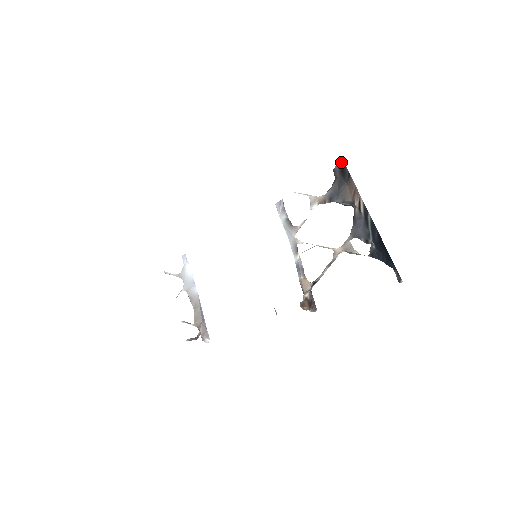
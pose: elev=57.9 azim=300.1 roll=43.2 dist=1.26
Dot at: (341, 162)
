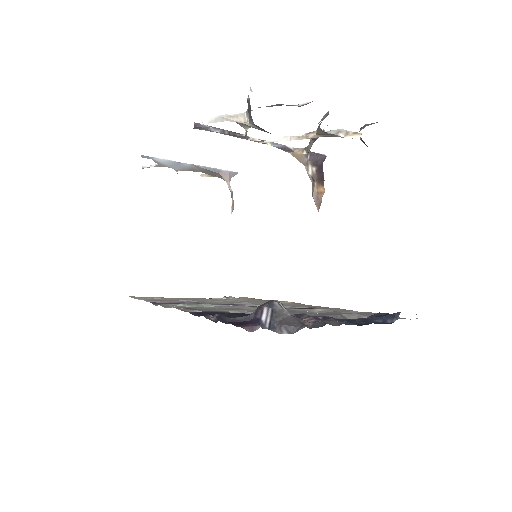
Dot at: occluded
